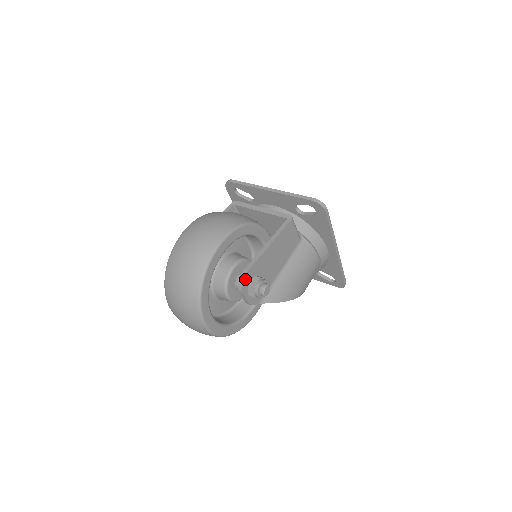
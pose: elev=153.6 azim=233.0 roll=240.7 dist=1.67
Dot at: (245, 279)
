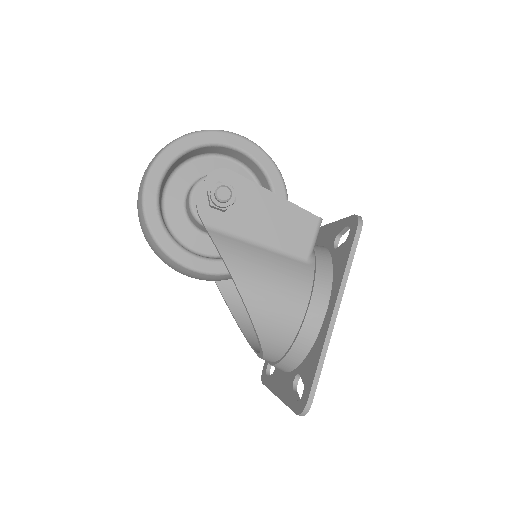
Dot at: (222, 172)
